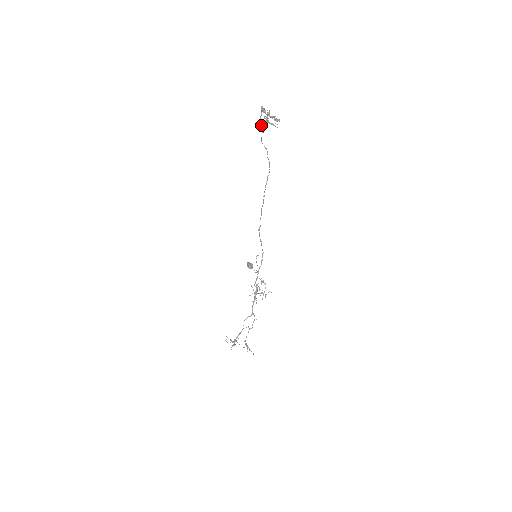
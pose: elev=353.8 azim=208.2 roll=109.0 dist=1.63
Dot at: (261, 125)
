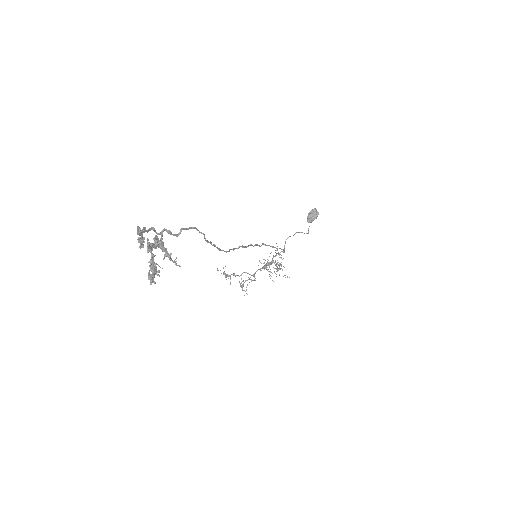
Dot at: (165, 230)
